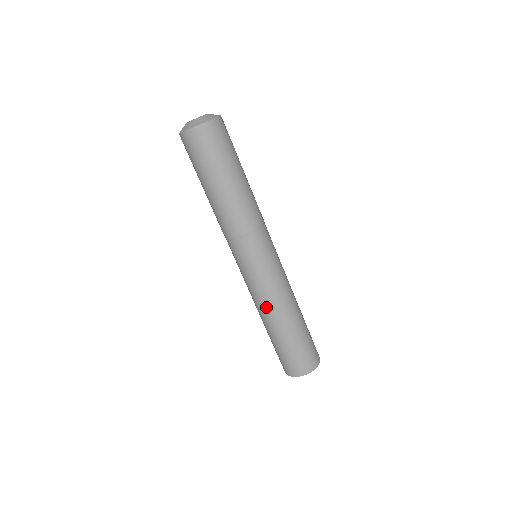
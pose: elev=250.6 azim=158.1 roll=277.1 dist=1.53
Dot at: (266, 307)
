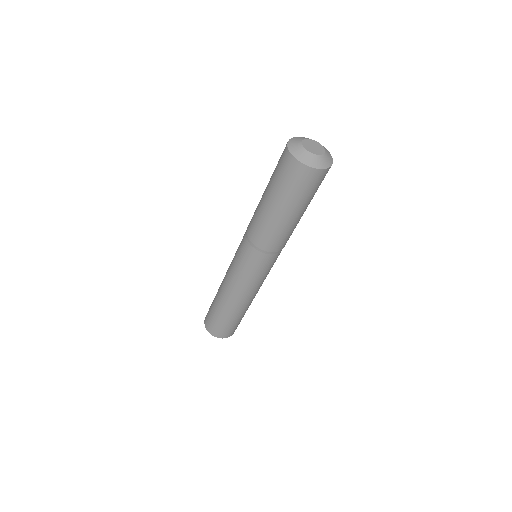
Dot at: (246, 298)
